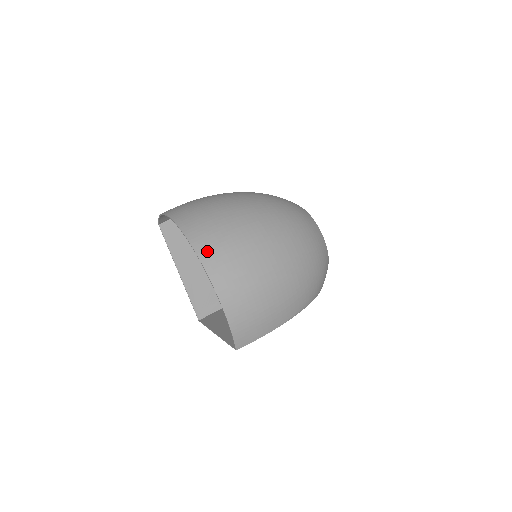
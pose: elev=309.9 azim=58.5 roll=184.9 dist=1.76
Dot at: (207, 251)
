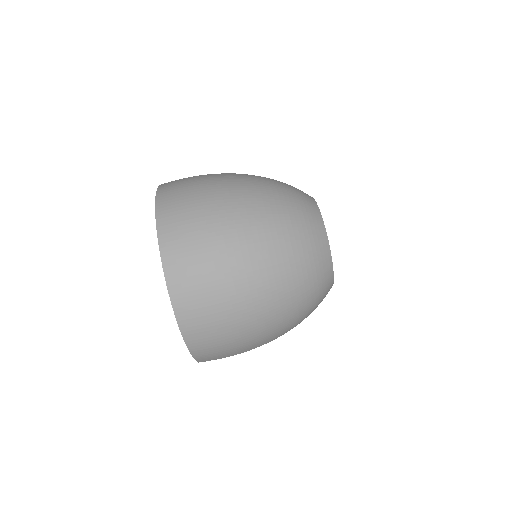
Dot at: (180, 291)
